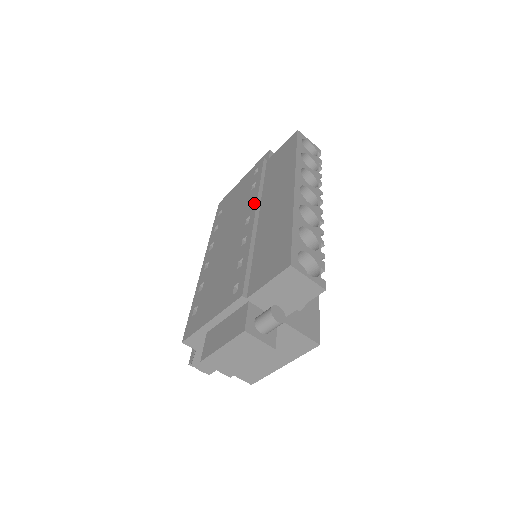
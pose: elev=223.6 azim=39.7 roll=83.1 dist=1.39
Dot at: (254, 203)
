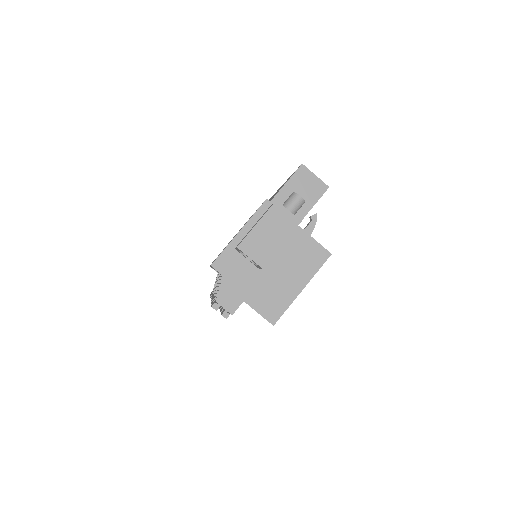
Dot at: occluded
